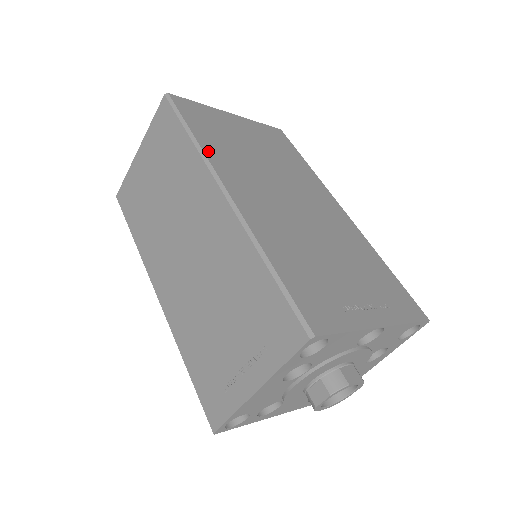
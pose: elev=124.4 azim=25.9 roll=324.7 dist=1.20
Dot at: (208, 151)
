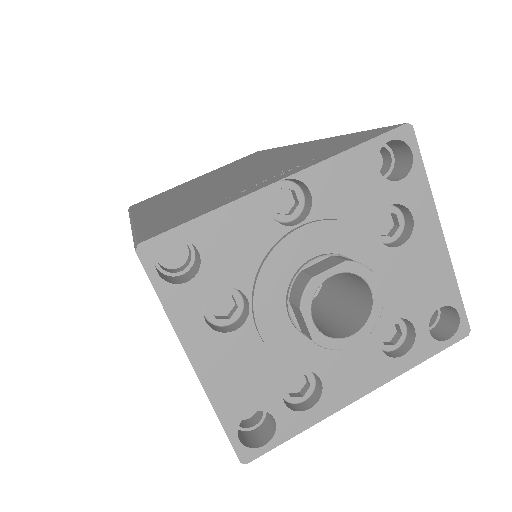
Dot at: (137, 210)
